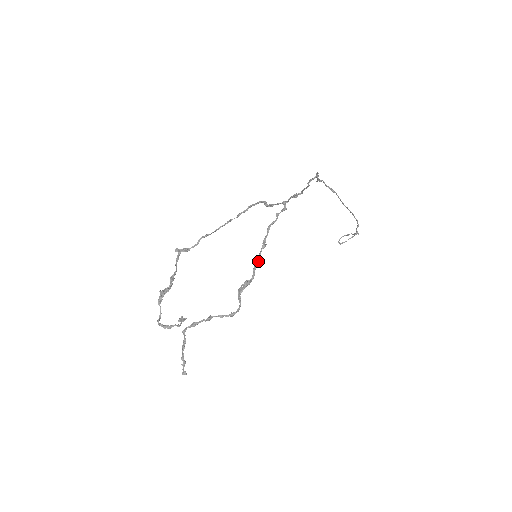
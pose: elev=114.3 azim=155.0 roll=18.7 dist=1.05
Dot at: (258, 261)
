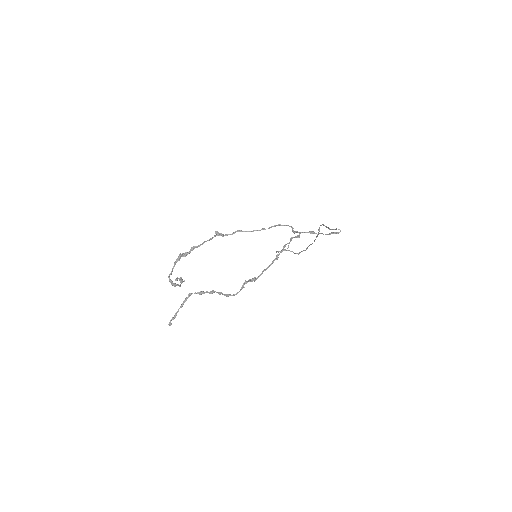
Dot at: (268, 267)
